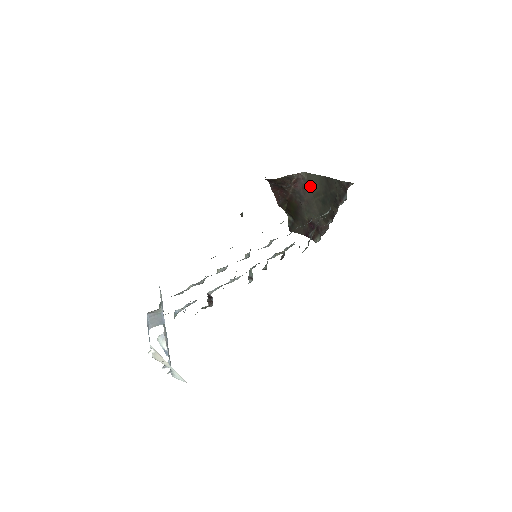
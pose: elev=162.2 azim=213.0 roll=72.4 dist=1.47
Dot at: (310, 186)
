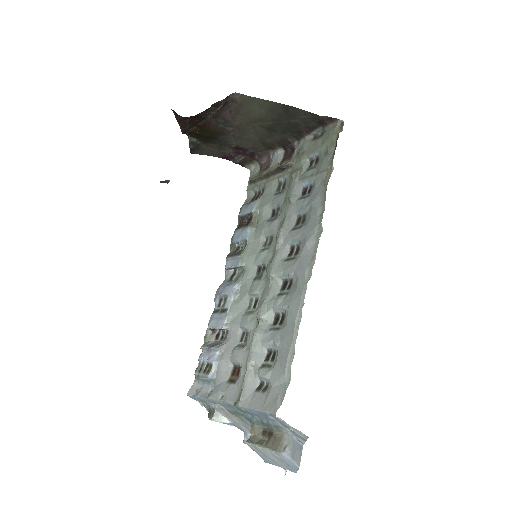
Dot at: (246, 110)
